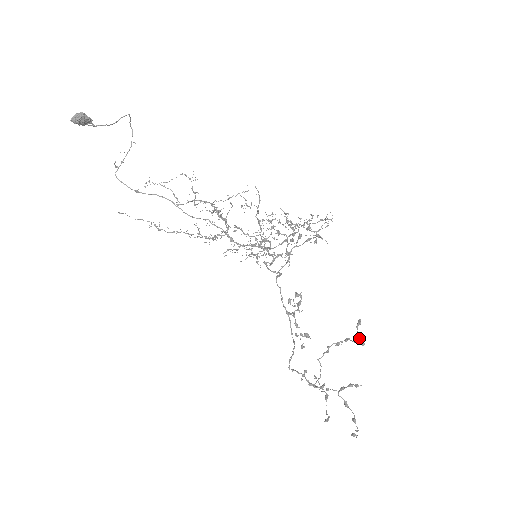
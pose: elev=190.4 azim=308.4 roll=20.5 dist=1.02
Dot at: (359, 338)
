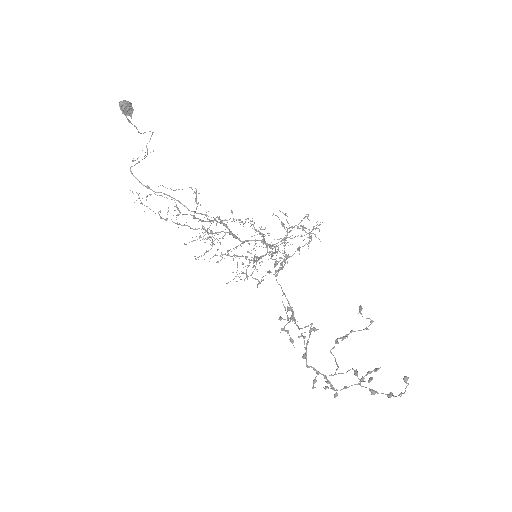
Dot at: (366, 318)
